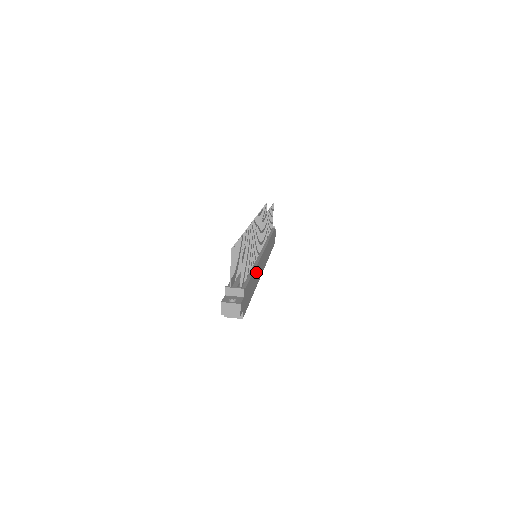
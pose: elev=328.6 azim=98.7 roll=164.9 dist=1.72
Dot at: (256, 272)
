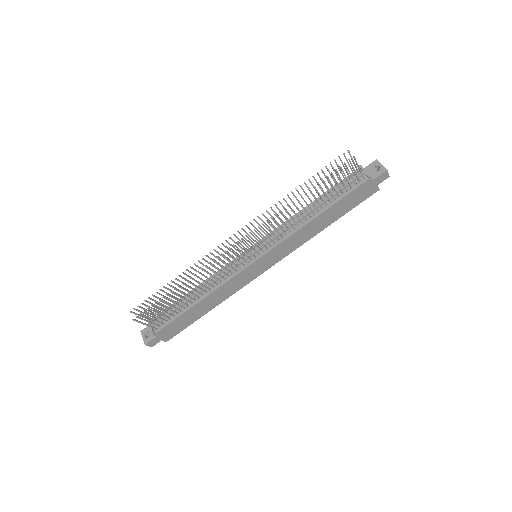
Dot at: (217, 294)
